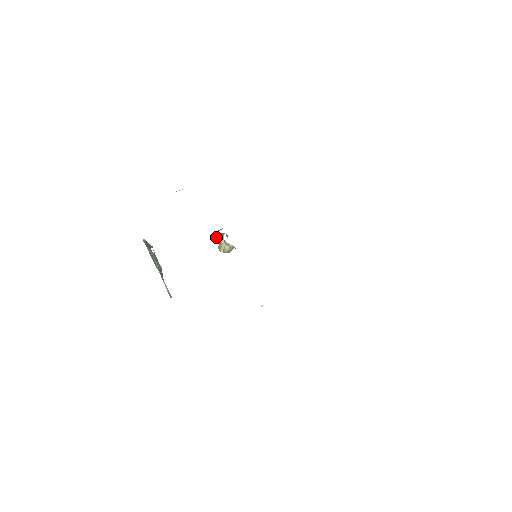
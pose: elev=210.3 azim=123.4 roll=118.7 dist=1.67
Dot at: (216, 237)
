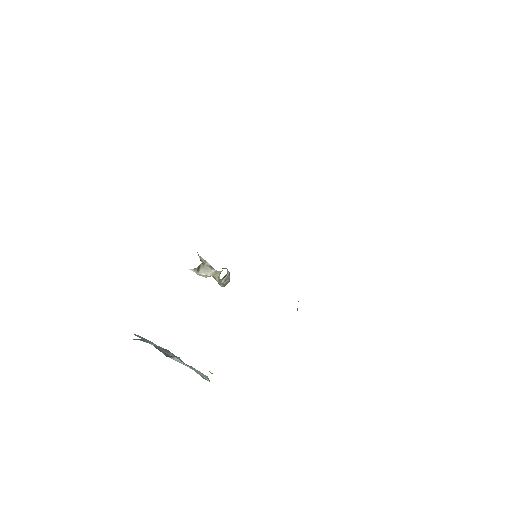
Dot at: (204, 276)
